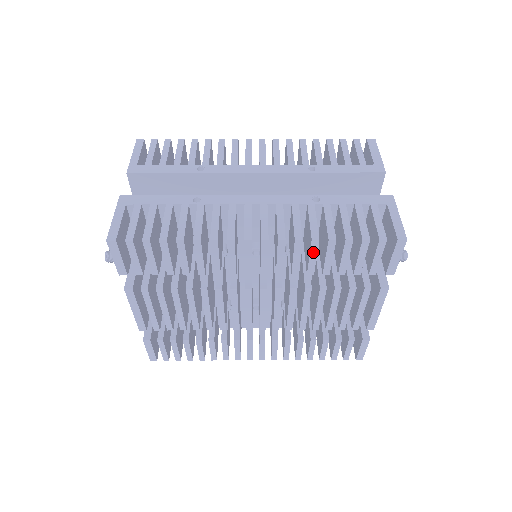
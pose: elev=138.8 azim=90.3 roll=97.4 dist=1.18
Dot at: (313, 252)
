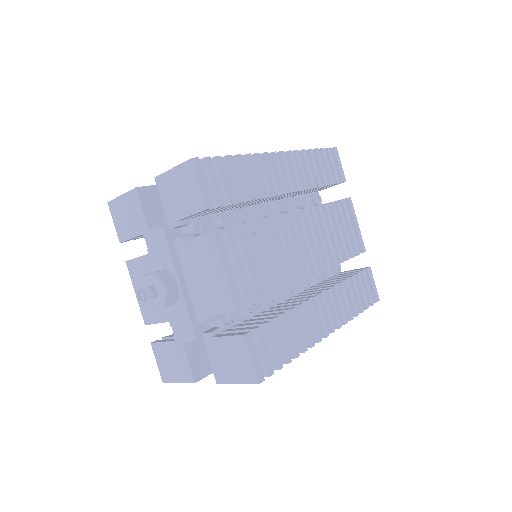
Dot at: (307, 162)
